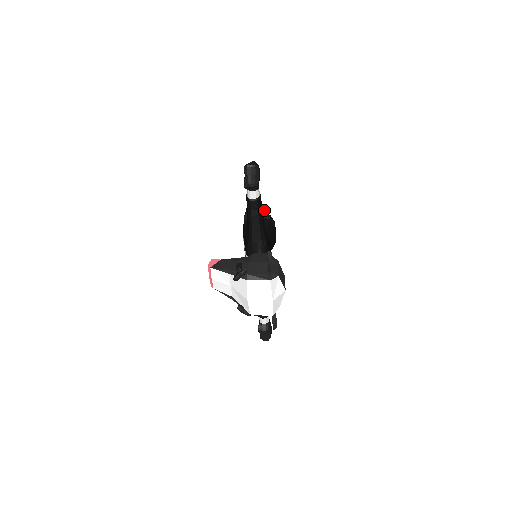
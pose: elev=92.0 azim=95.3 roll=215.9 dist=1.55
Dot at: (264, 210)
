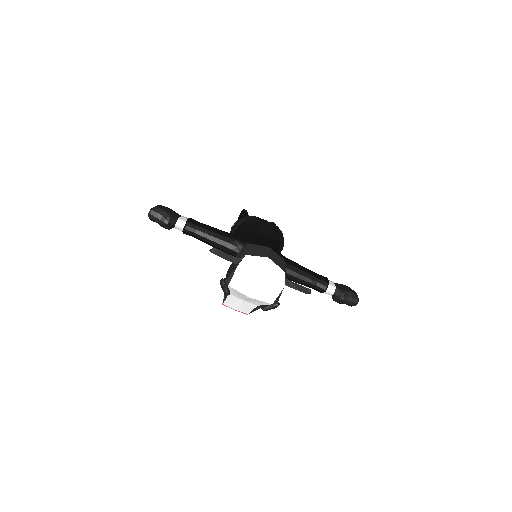
Dot at: occluded
